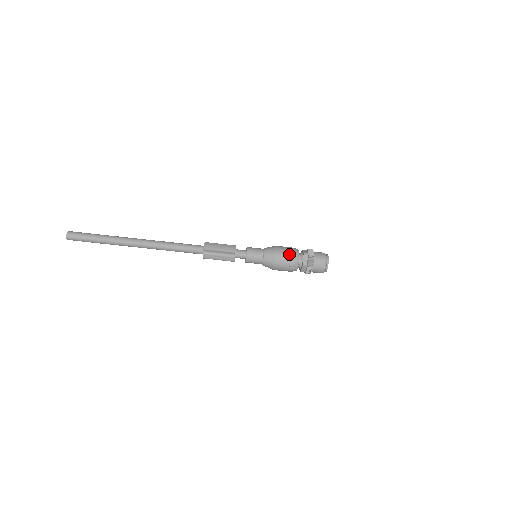
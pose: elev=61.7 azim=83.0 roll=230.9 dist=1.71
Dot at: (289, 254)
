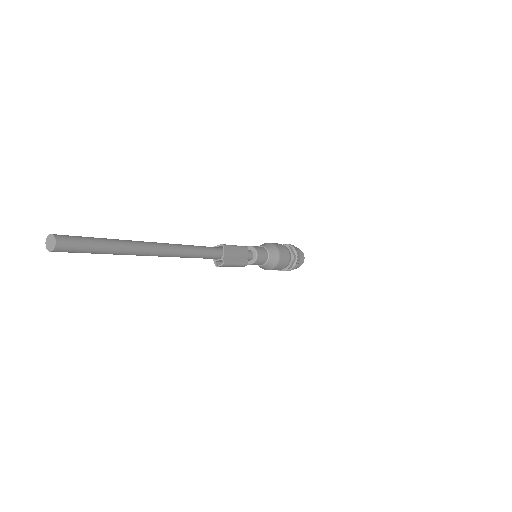
Dot at: (286, 261)
